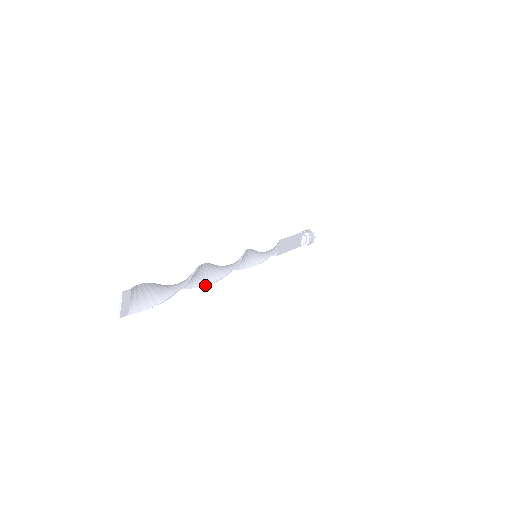
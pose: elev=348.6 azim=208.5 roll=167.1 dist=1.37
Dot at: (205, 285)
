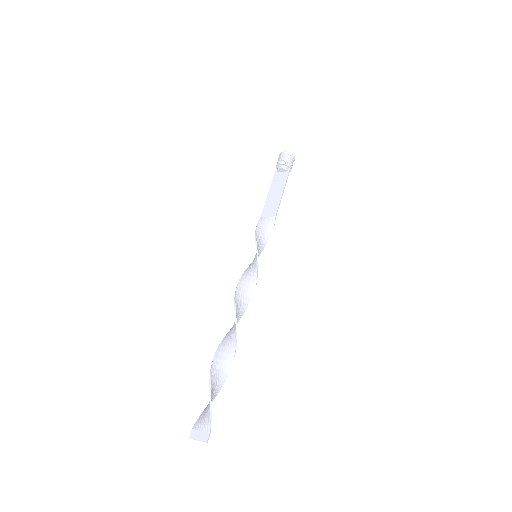
Dot at: (225, 339)
